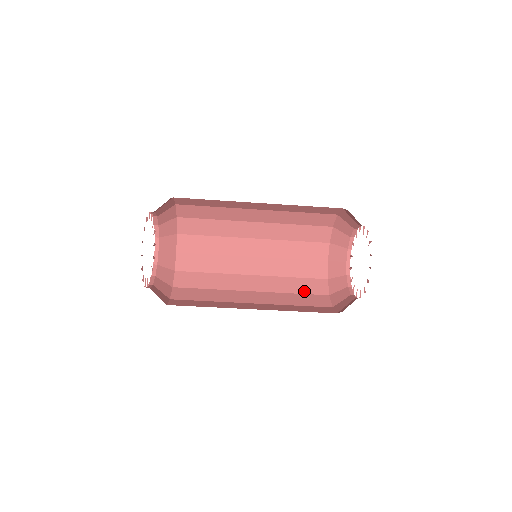
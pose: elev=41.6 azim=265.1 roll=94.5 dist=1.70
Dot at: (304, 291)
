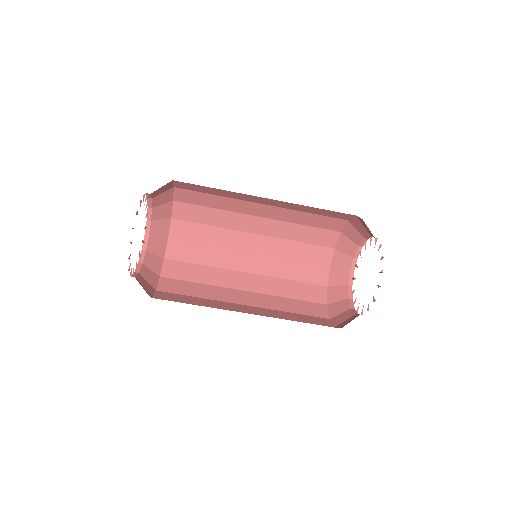
Dot at: (301, 297)
